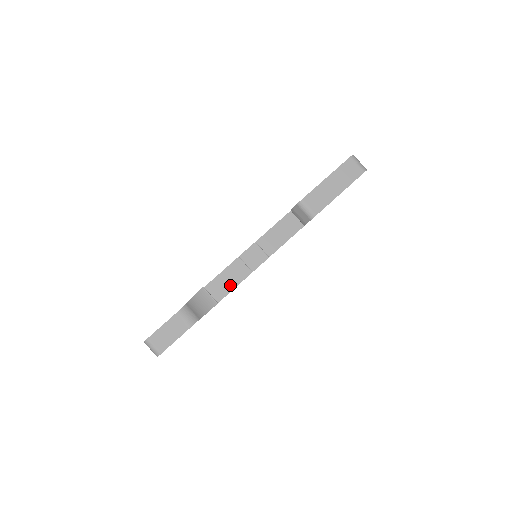
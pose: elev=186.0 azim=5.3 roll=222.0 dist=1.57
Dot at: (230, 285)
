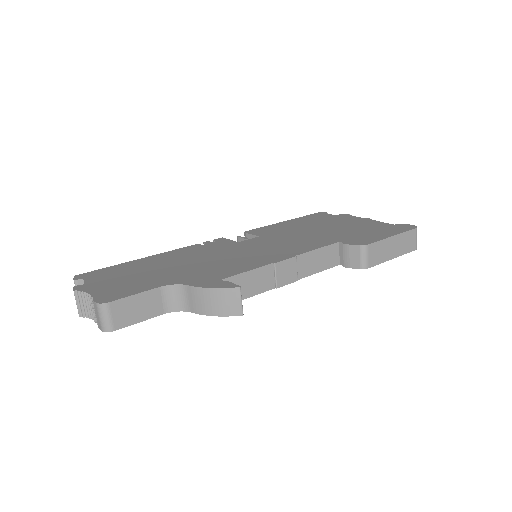
Dot at: (249, 291)
